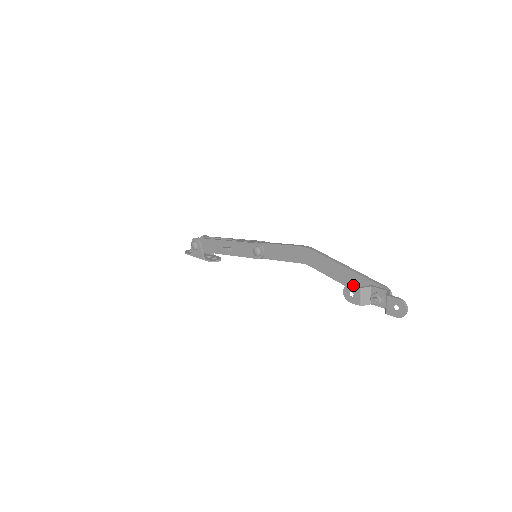
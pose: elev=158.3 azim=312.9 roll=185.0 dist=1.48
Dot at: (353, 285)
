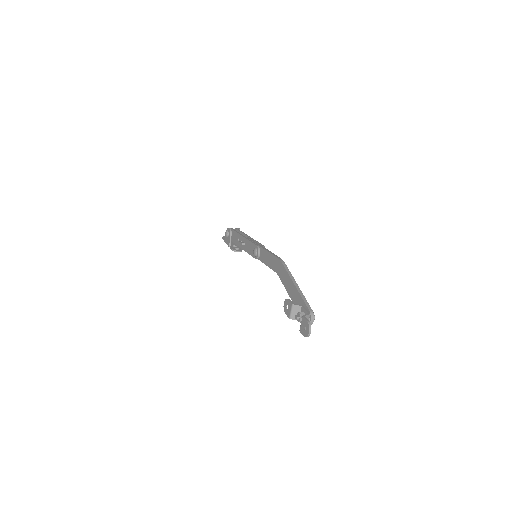
Dot at: (289, 300)
